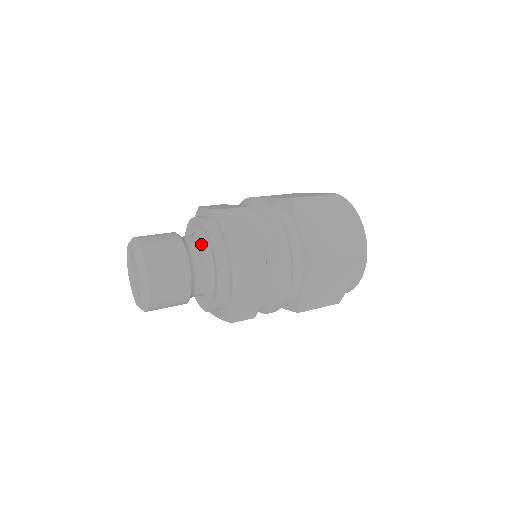
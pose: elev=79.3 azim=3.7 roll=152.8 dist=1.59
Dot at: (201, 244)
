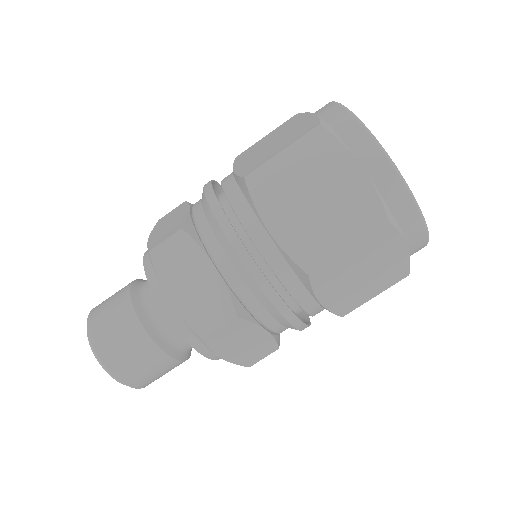
Dot at: occluded
